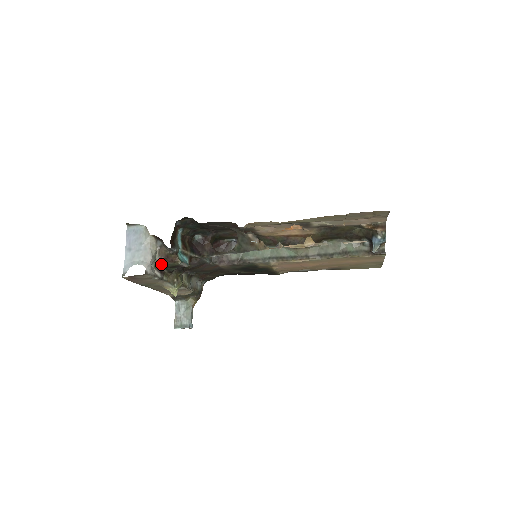
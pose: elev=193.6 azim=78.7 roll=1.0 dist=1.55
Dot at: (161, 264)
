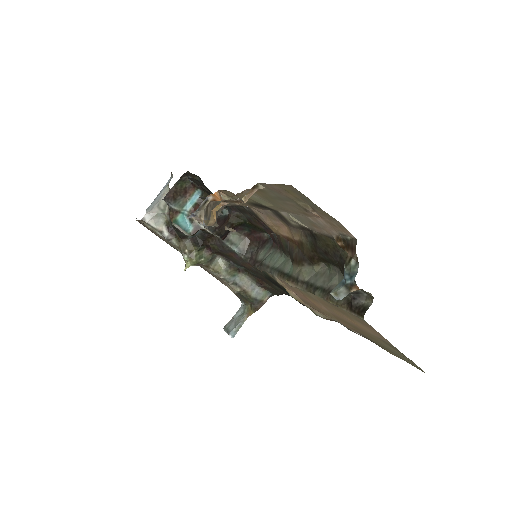
Dot at: (170, 222)
